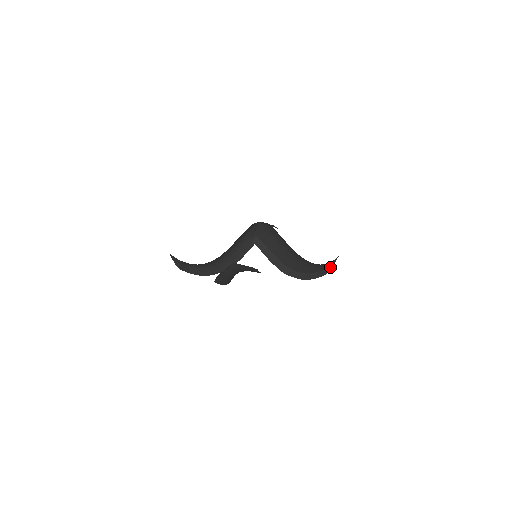
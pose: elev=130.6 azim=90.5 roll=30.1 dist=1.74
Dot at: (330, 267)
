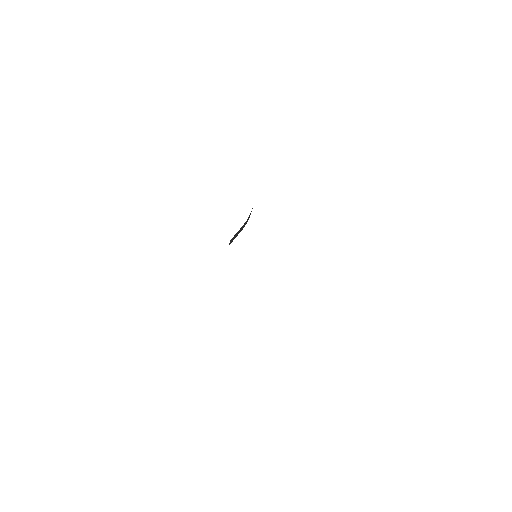
Dot at: occluded
